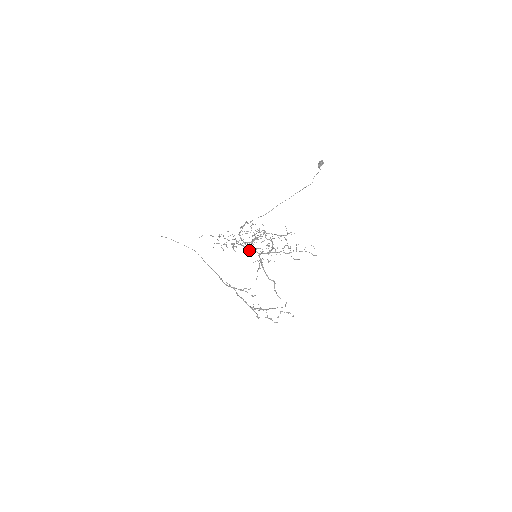
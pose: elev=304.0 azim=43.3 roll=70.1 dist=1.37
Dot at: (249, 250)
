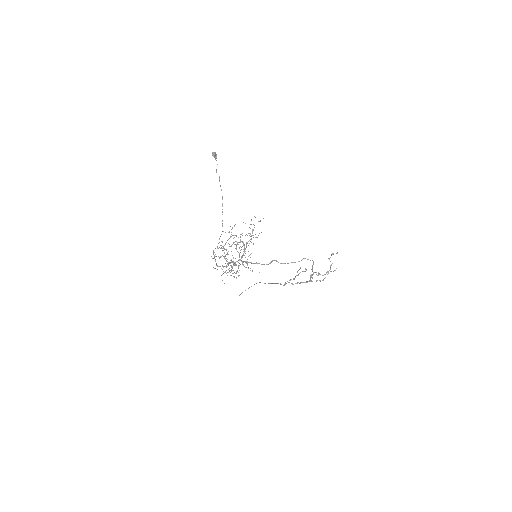
Dot at: (235, 265)
